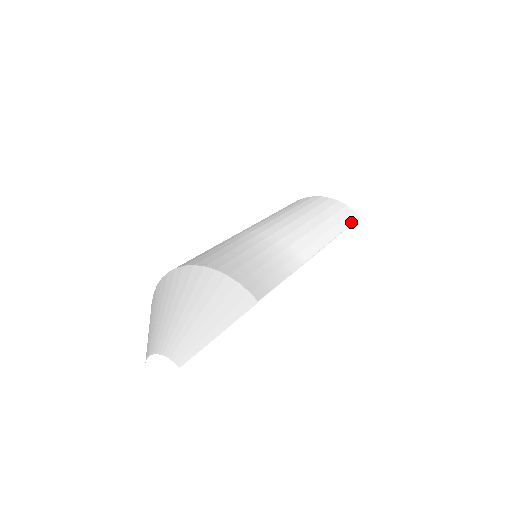
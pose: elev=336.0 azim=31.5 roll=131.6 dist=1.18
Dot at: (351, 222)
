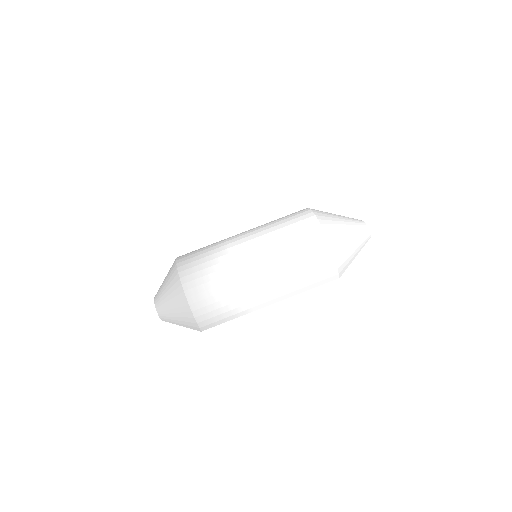
Dot at: (323, 283)
